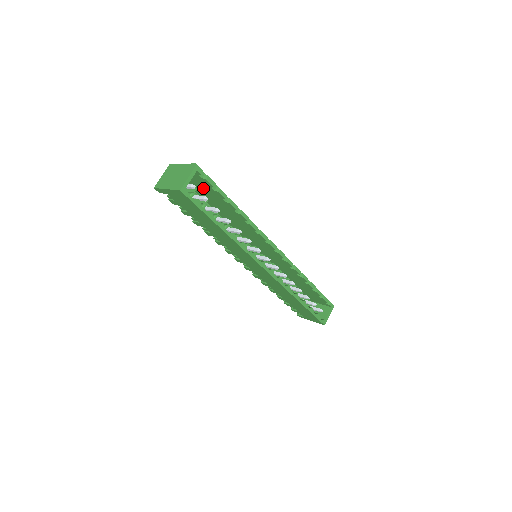
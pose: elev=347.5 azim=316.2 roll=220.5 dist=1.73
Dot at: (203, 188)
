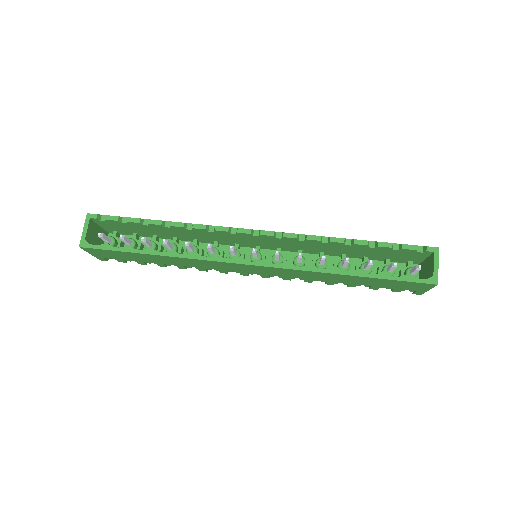
Dot at: (130, 229)
